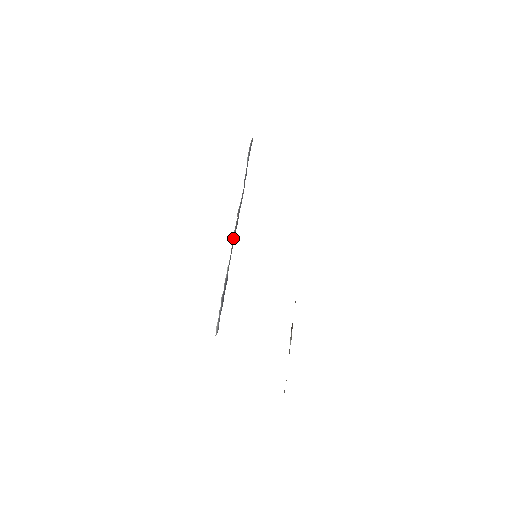
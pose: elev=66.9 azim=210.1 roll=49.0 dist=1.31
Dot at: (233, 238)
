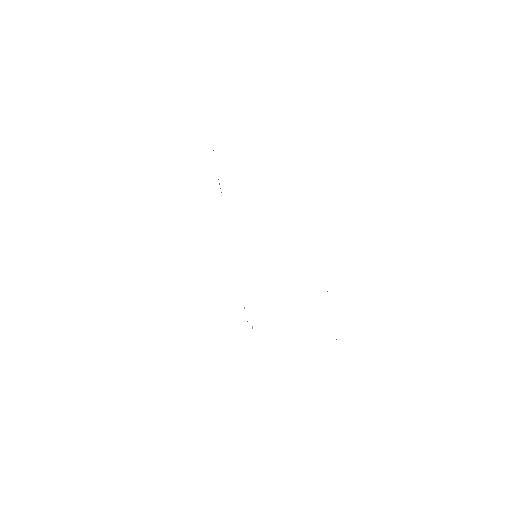
Dot at: occluded
